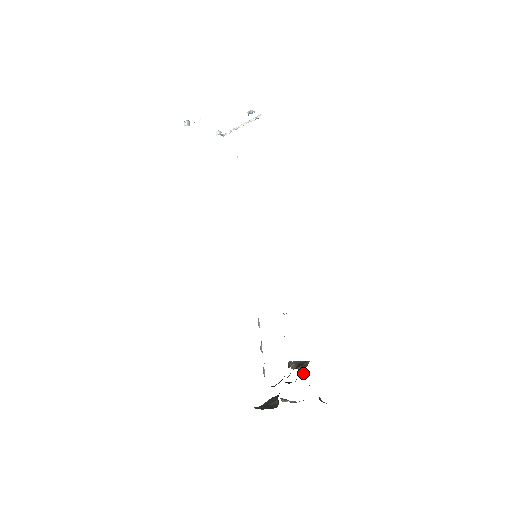
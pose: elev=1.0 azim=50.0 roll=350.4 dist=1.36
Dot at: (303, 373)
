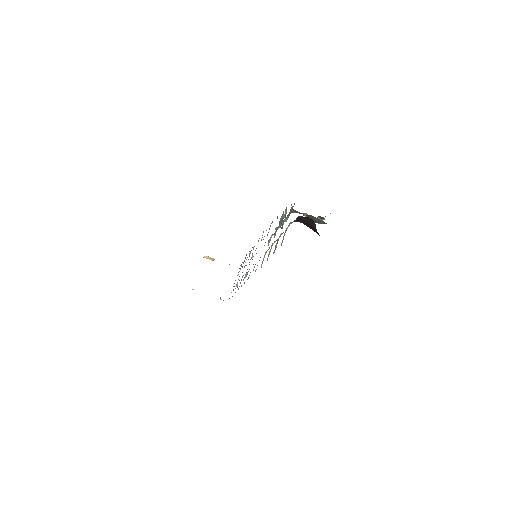
Dot at: occluded
